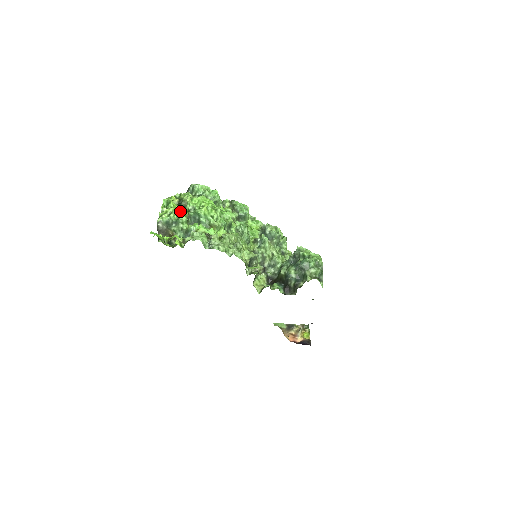
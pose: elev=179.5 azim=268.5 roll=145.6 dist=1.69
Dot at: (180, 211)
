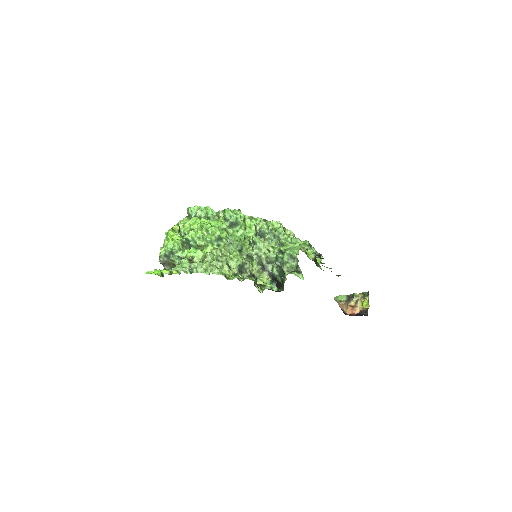
Dot at: (174, 241)
